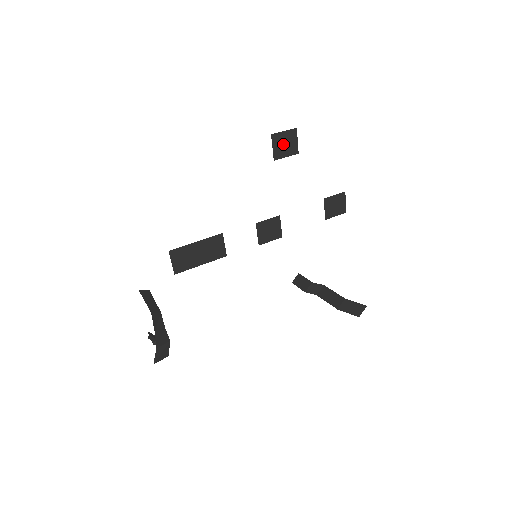
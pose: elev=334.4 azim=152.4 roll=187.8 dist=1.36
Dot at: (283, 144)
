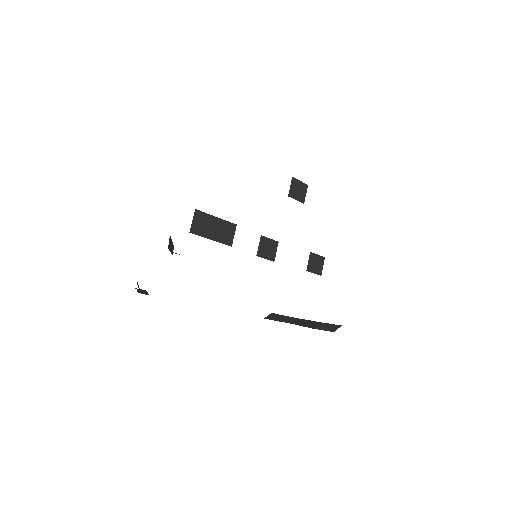
Dot at: (297, 189)
